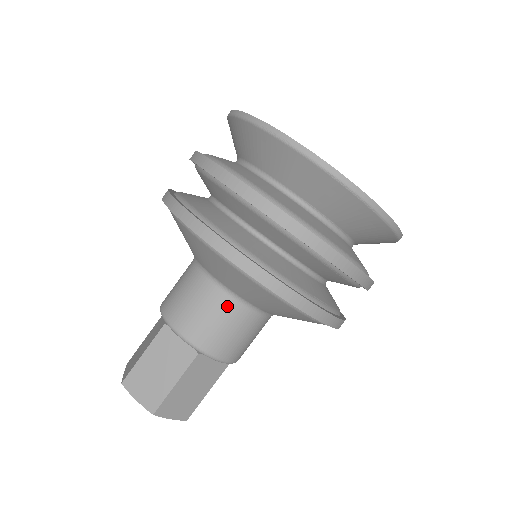
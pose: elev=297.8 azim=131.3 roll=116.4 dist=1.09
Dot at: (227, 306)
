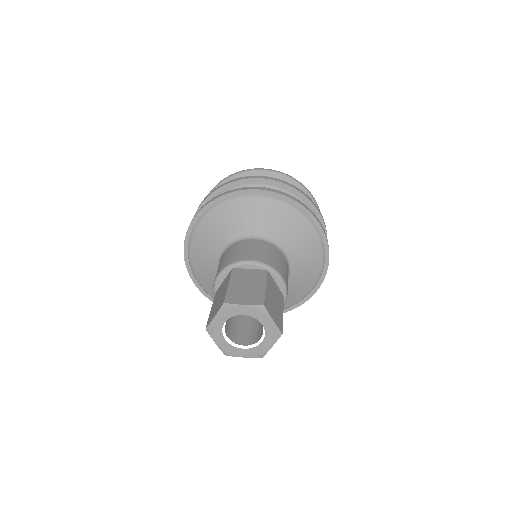
Dot at: (268, 246)
